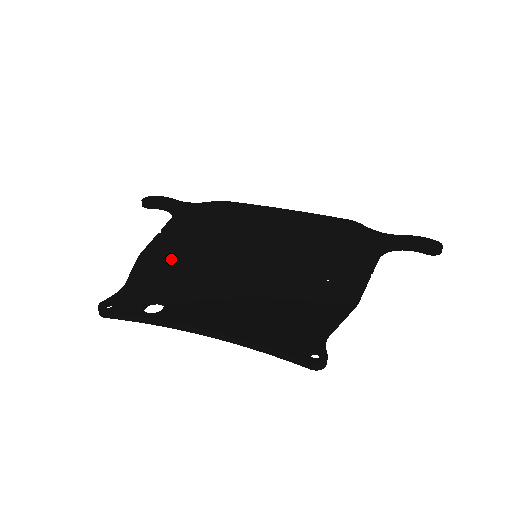
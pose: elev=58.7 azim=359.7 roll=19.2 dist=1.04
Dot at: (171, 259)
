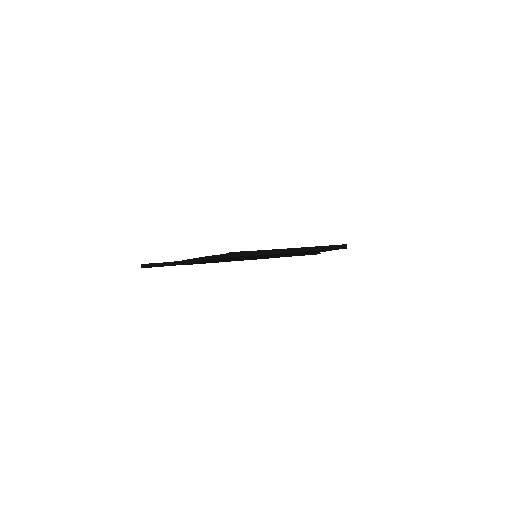
Dot at: occluded
